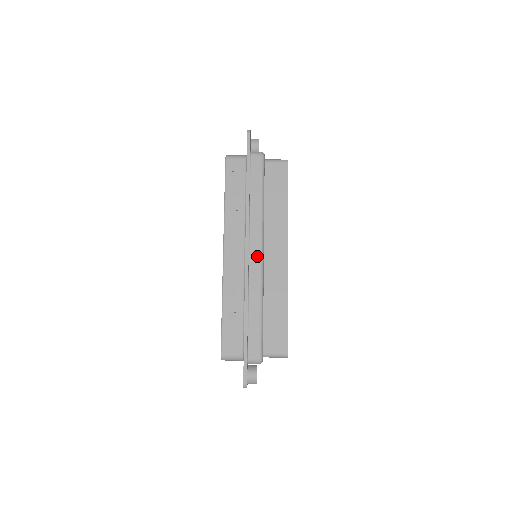
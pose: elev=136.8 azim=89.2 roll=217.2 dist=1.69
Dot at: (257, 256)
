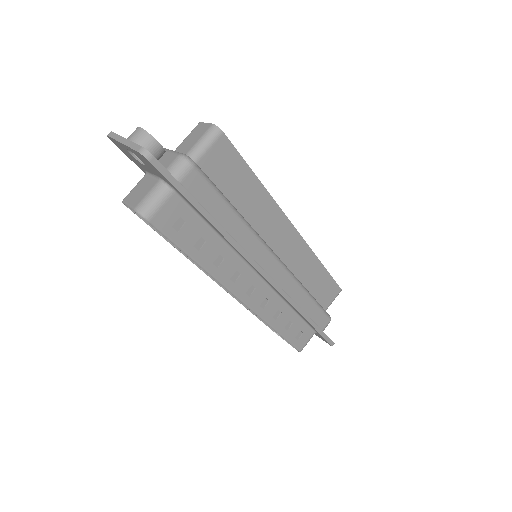
Dot at: (277, 268)
